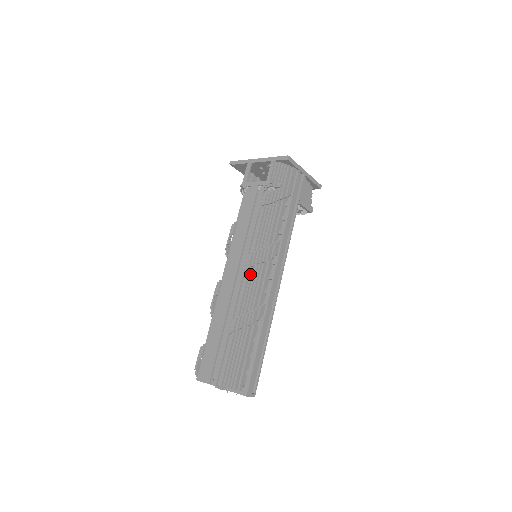
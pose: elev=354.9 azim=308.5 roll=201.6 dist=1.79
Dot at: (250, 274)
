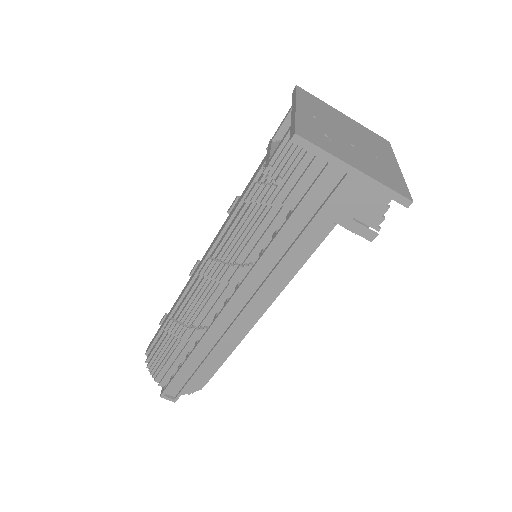
Dot at: (205, 282)
